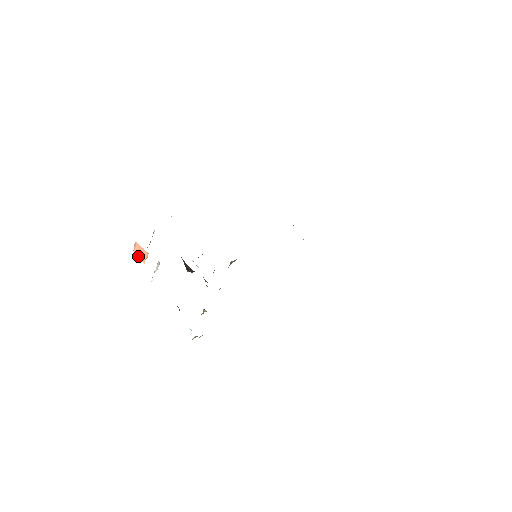
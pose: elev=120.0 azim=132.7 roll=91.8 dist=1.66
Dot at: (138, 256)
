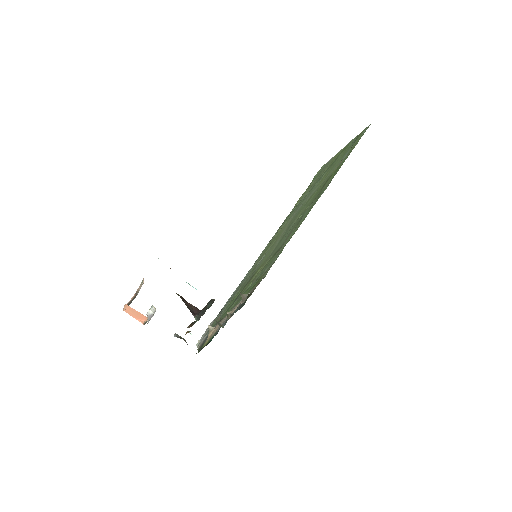
Dot at: (132, 316)
